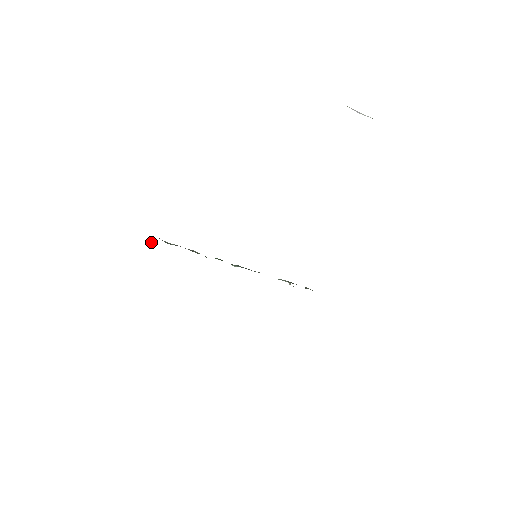
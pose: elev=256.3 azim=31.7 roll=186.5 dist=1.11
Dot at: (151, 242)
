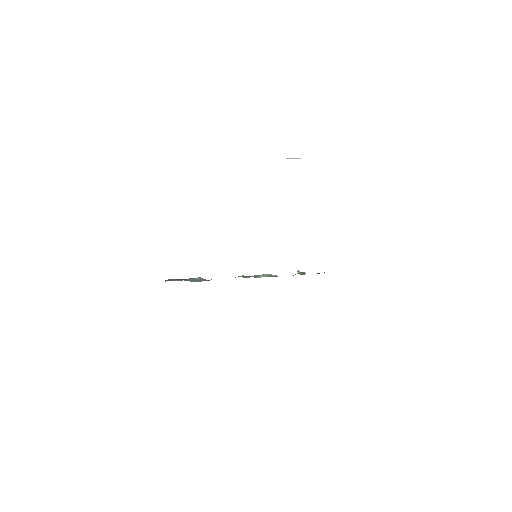
Dot at: occluded
